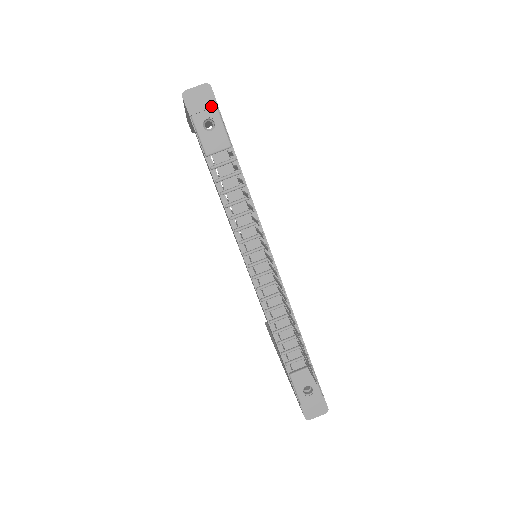
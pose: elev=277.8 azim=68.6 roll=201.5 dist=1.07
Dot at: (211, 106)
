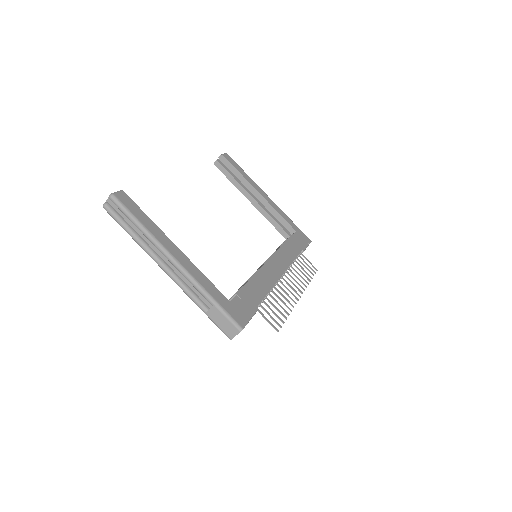
Dot at: occluded
